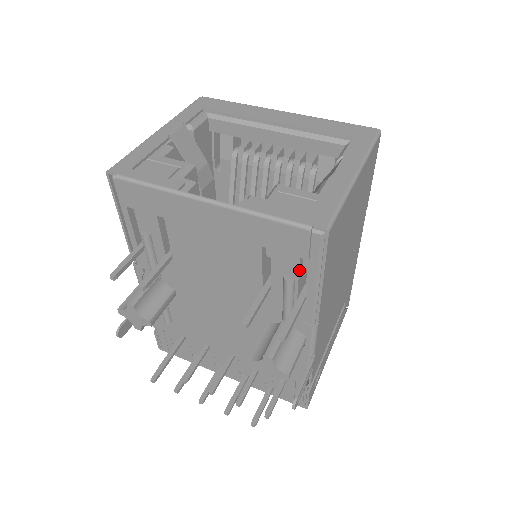
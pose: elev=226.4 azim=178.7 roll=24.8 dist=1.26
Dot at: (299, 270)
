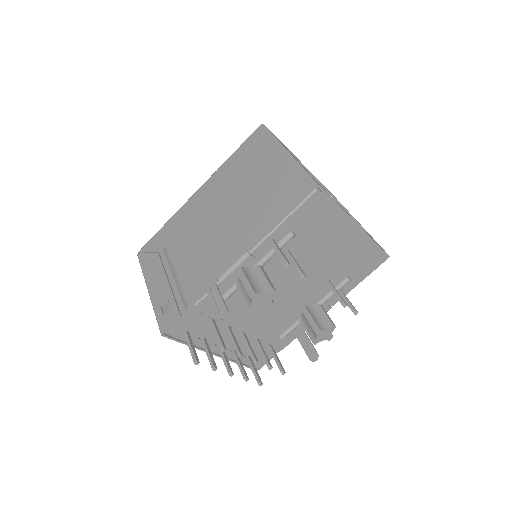
Dot at: (356, 274)
